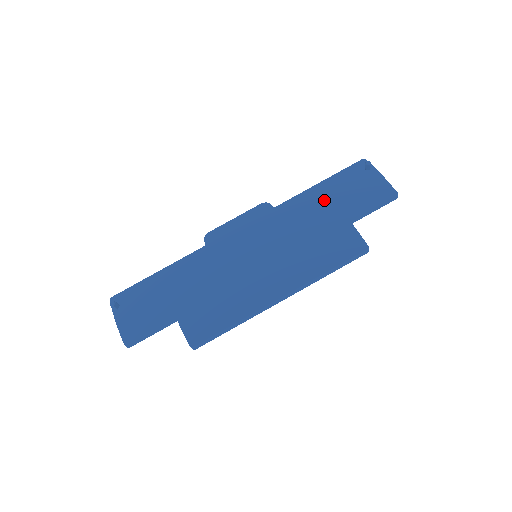
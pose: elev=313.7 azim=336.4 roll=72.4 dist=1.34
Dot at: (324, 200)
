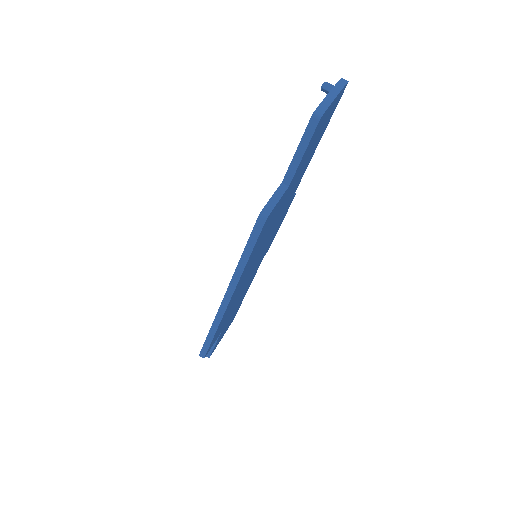
Dot at: occluded
